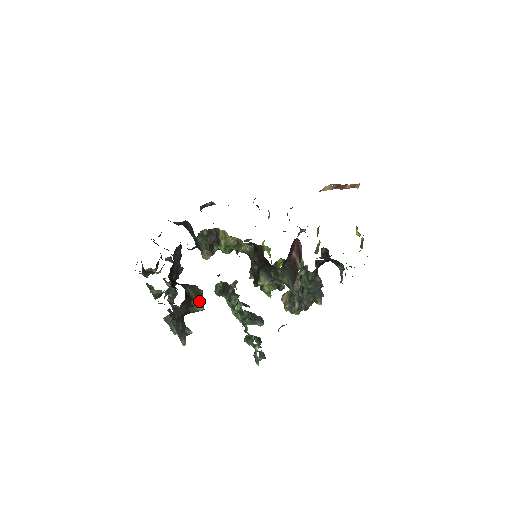
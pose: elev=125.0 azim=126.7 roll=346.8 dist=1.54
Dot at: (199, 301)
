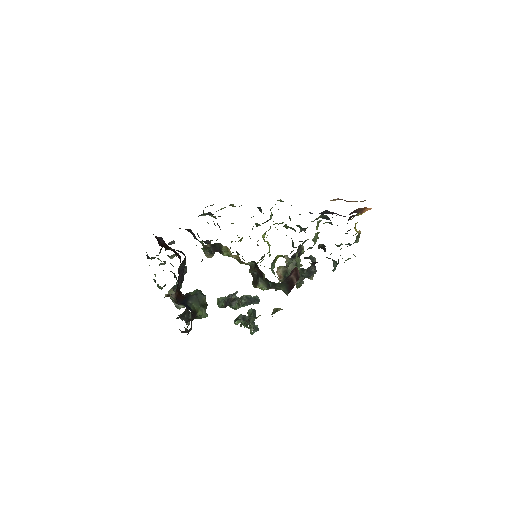
Dot at: (203, 310)
